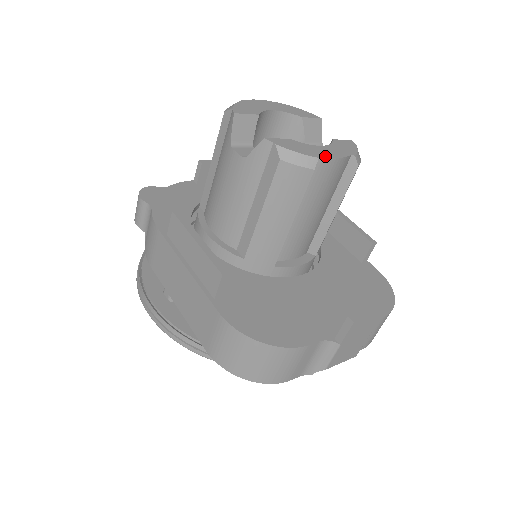
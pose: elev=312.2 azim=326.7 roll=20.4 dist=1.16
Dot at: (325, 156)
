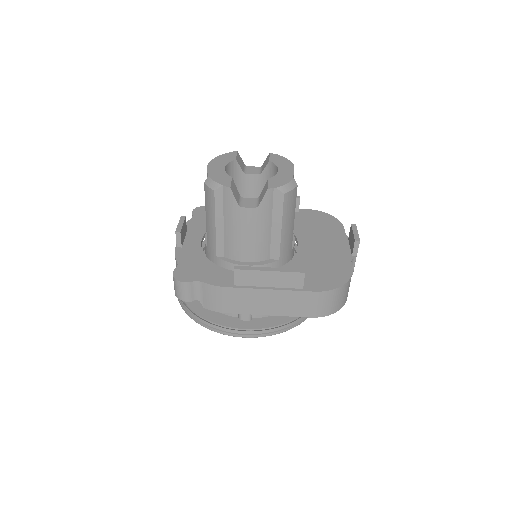
Dot at: (292, 174)
